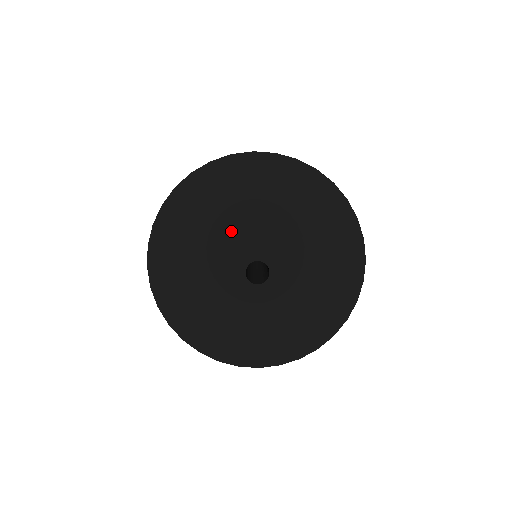
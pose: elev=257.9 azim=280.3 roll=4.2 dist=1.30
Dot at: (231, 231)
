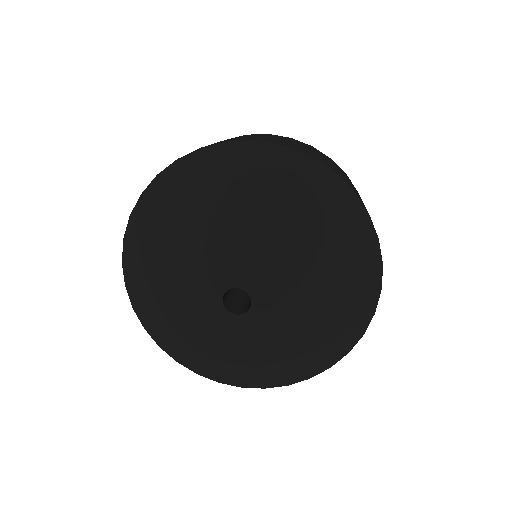
Dot at: (212, 244)
